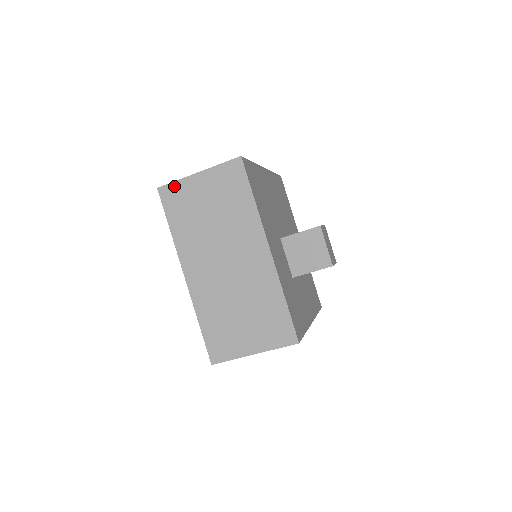
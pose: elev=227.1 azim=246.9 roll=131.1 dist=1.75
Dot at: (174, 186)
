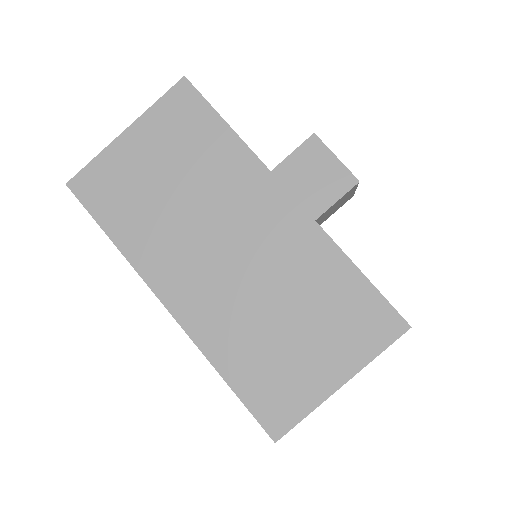
Dot at: occluded
